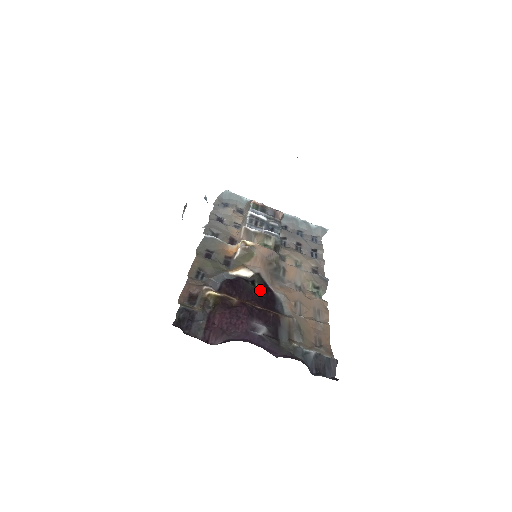
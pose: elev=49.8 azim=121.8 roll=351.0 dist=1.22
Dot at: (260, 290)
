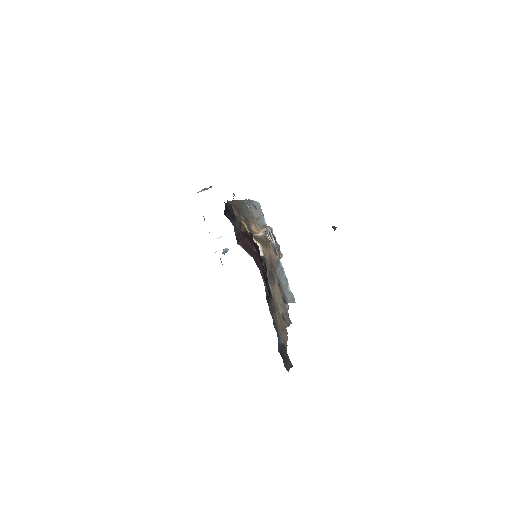
Dot at: (264, 268)
